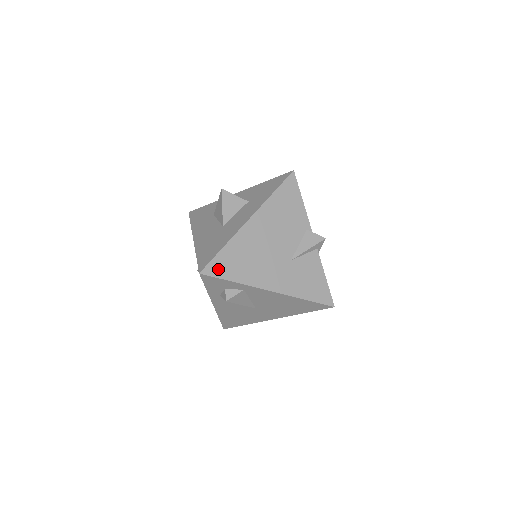
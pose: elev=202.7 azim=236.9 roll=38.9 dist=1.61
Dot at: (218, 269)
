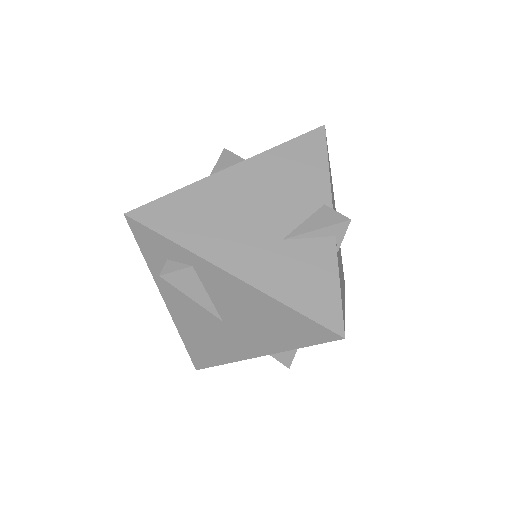
Dot at: (155, 217)
